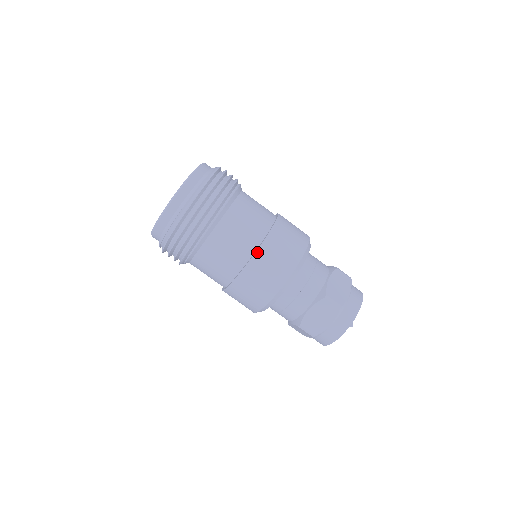
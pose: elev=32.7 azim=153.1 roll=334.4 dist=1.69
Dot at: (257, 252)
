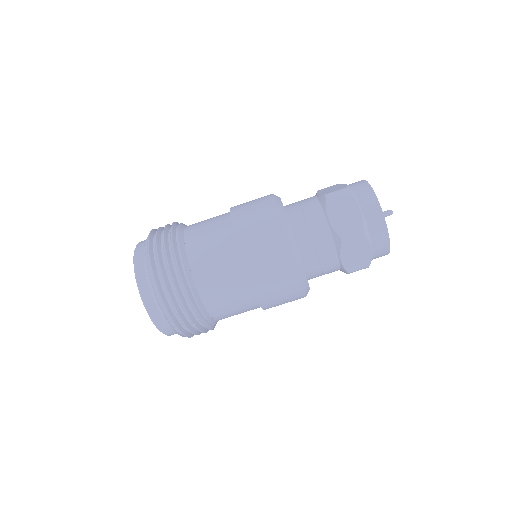
Dot at: (233, 224)
